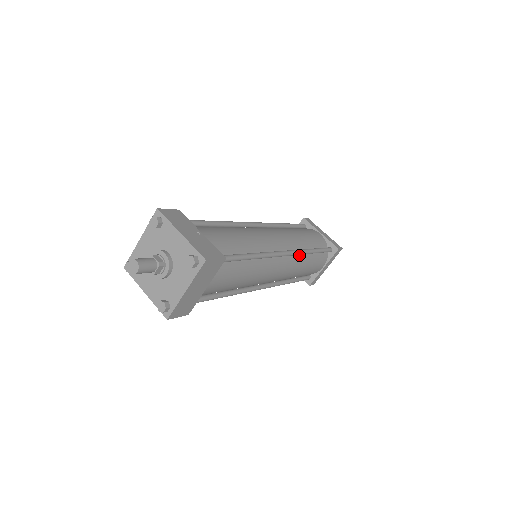
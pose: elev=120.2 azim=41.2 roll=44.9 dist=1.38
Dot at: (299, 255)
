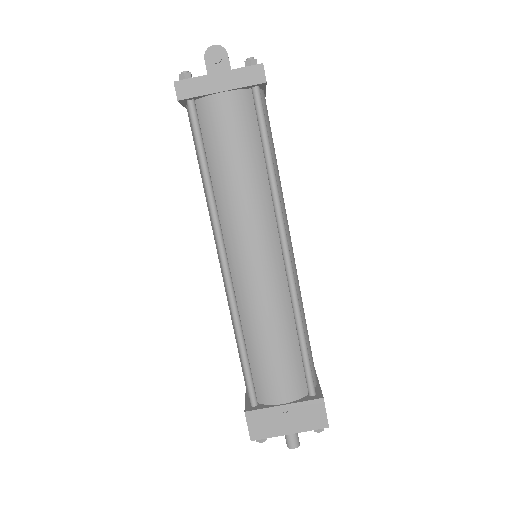
Dot at: occluded
